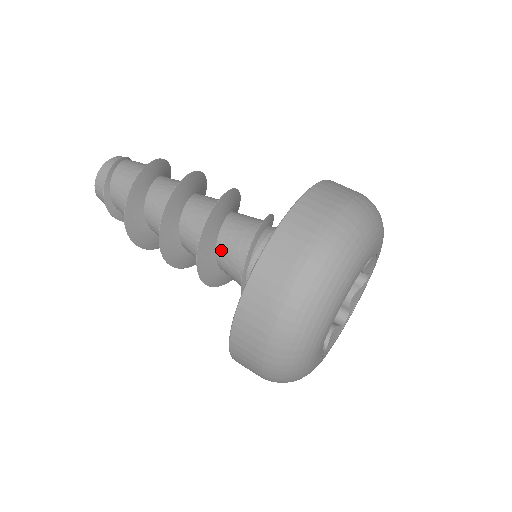
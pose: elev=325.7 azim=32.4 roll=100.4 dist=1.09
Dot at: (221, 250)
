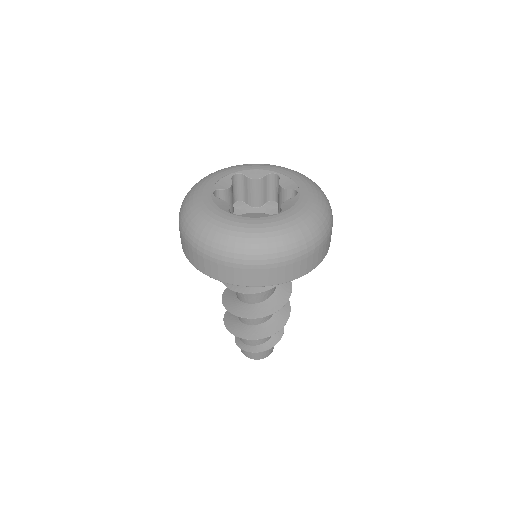
Dot at: occluded
